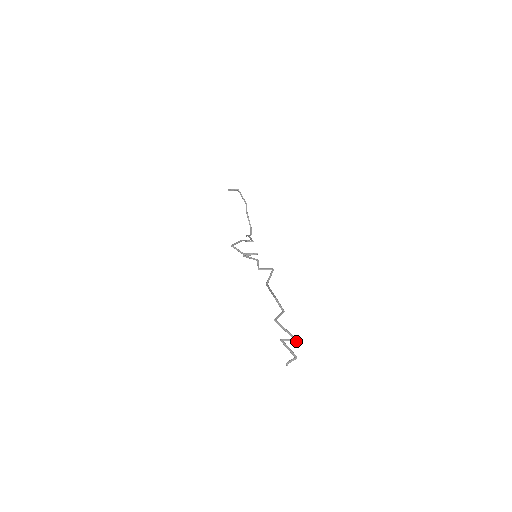
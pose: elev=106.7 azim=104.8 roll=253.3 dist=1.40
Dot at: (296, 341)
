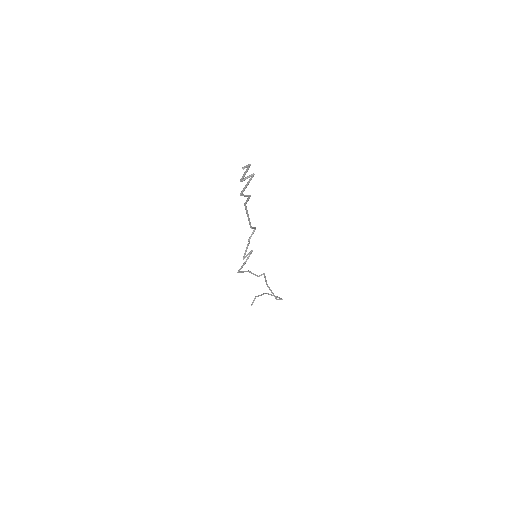
Dot at: (254, 174)
